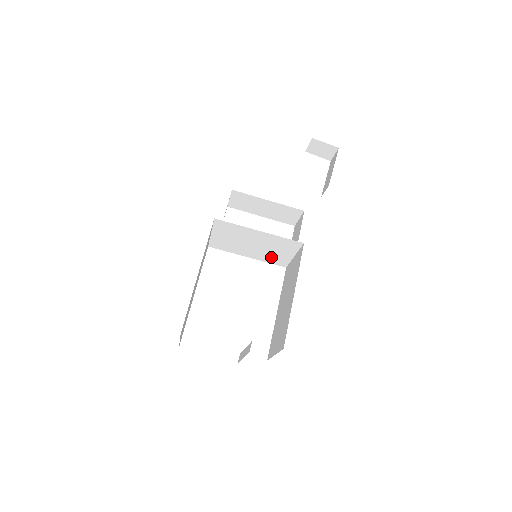
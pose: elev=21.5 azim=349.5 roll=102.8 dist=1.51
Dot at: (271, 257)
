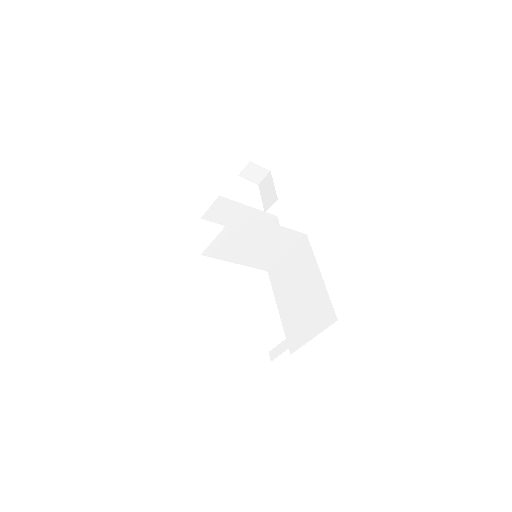
Dot at: (261, 259)
